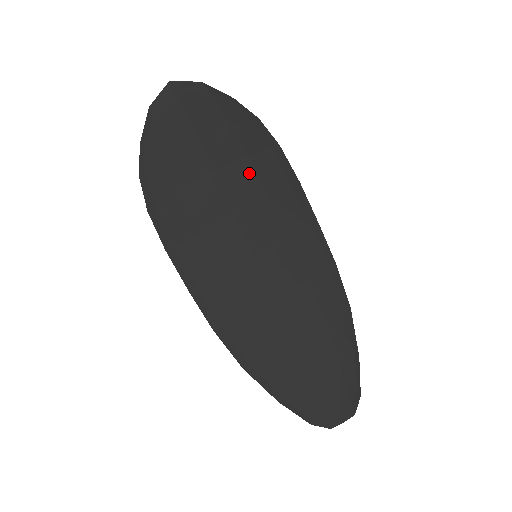
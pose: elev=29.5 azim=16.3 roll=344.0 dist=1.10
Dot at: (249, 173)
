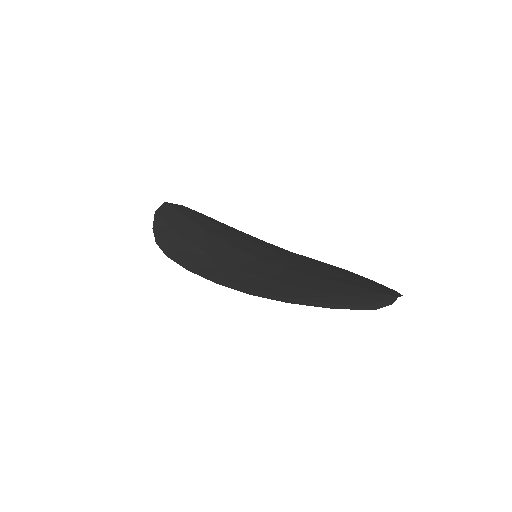
Dot at: (228, 233)
